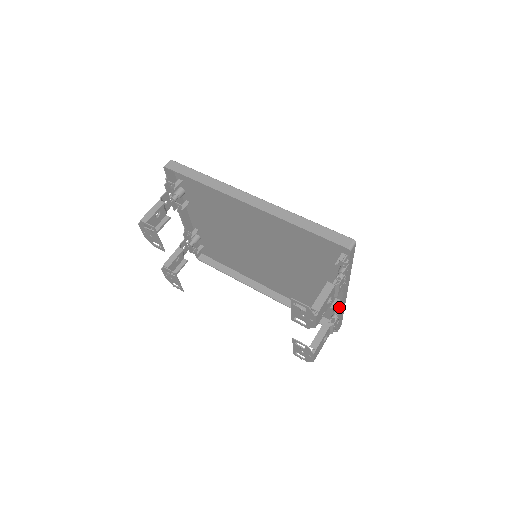
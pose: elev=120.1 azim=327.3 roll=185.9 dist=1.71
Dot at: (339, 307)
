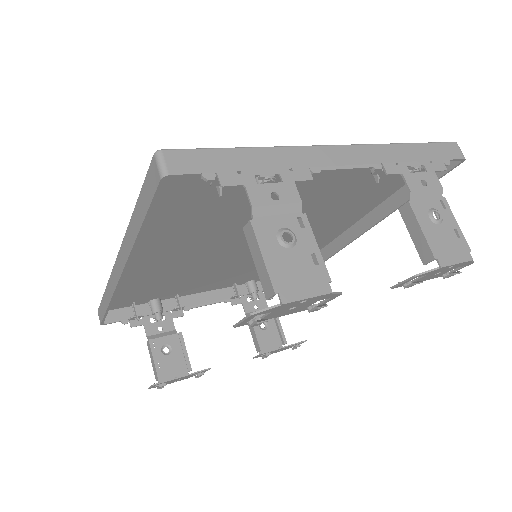
Dot at: occluded
